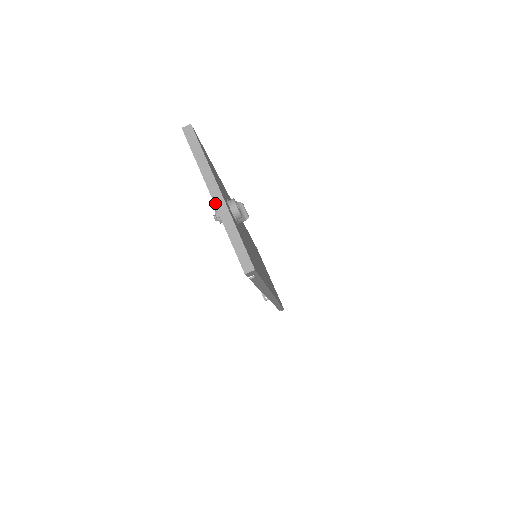
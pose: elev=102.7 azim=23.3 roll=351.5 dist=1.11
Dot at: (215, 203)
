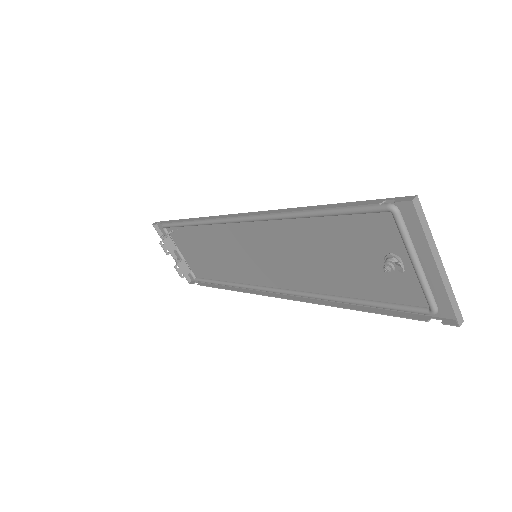
Dot at: (440, 271)
